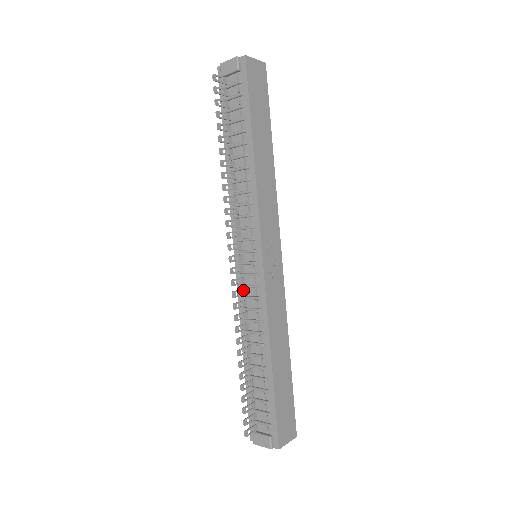
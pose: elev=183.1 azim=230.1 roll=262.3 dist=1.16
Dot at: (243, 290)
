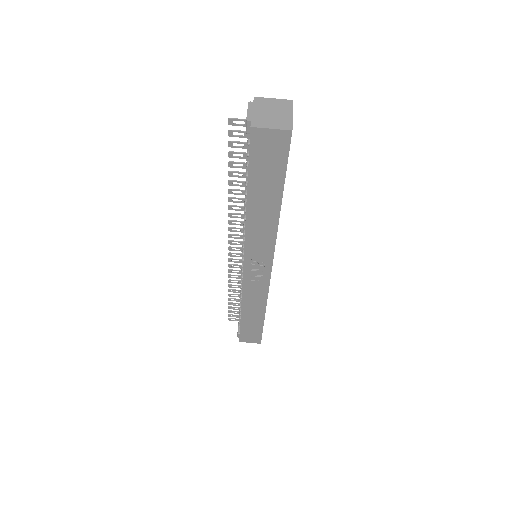
Dot at: (241, 266)
